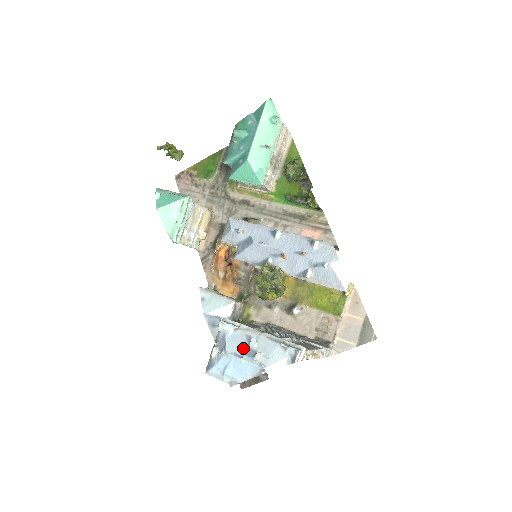
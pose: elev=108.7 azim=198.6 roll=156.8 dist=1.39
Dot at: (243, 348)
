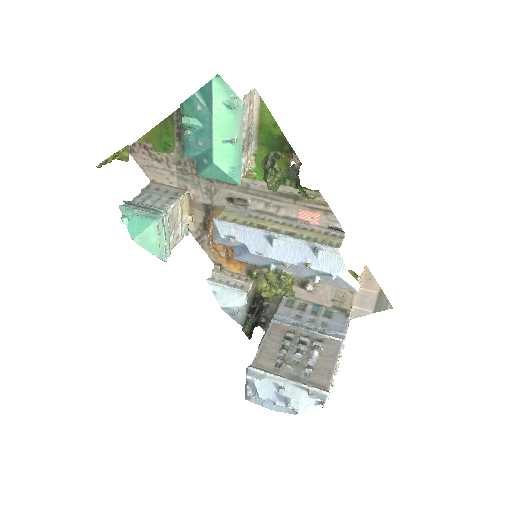
Dot at: (274, 395)
